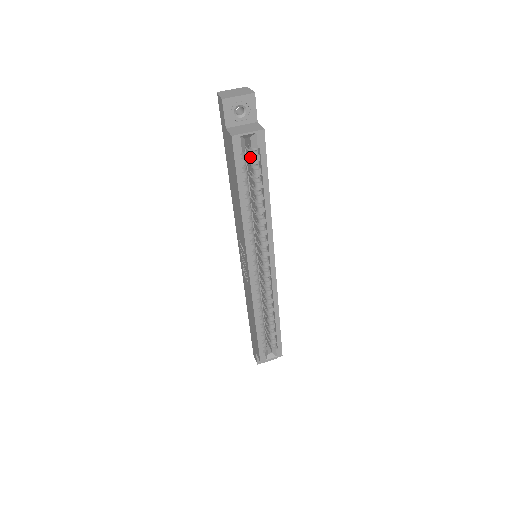
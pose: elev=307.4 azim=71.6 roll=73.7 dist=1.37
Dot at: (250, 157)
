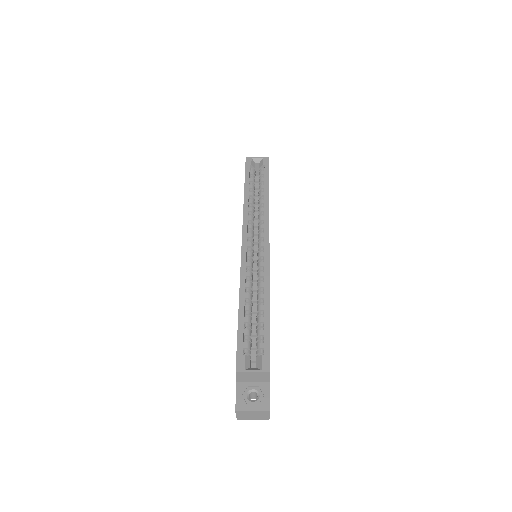
Dot at: (259, 178)
